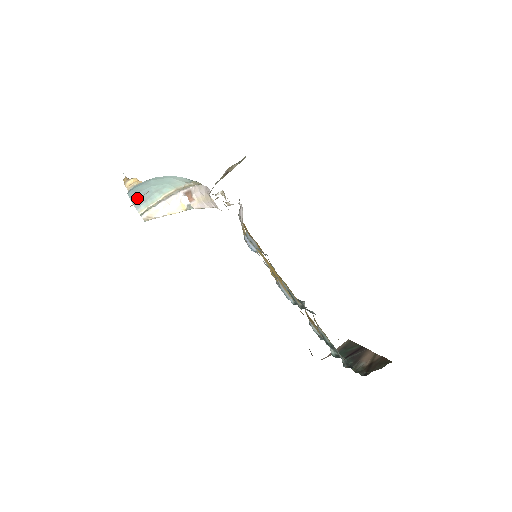
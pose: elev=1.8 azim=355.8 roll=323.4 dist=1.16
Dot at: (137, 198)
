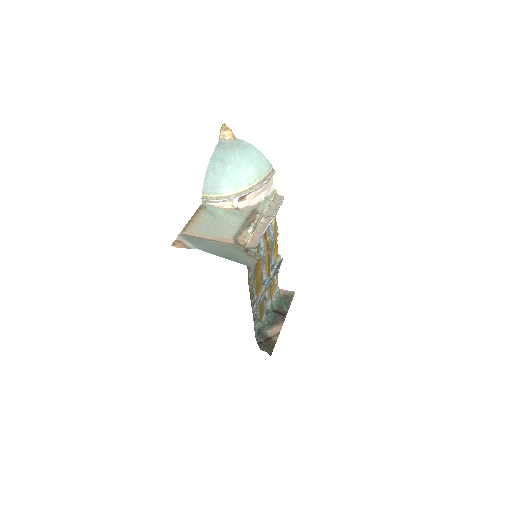
Dot at: (208, 180)
